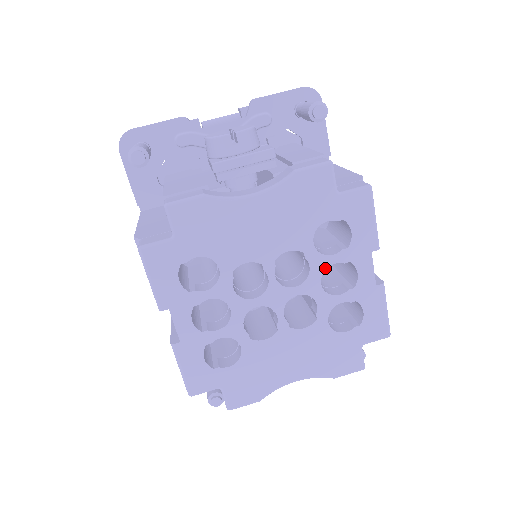
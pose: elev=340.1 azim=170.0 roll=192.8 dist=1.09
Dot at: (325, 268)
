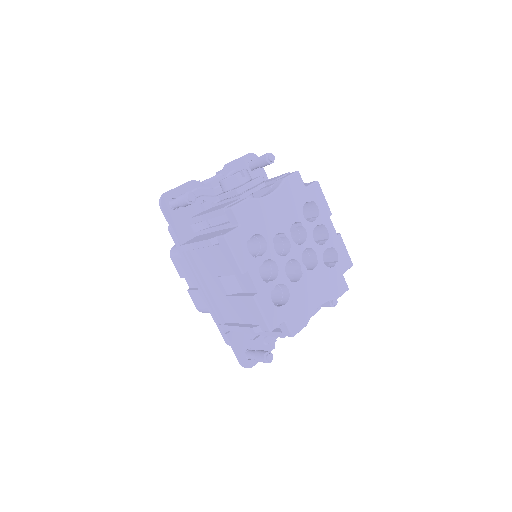
Dot at: occluded
